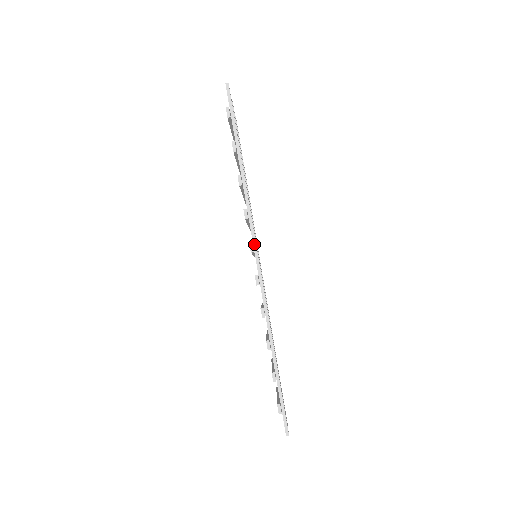
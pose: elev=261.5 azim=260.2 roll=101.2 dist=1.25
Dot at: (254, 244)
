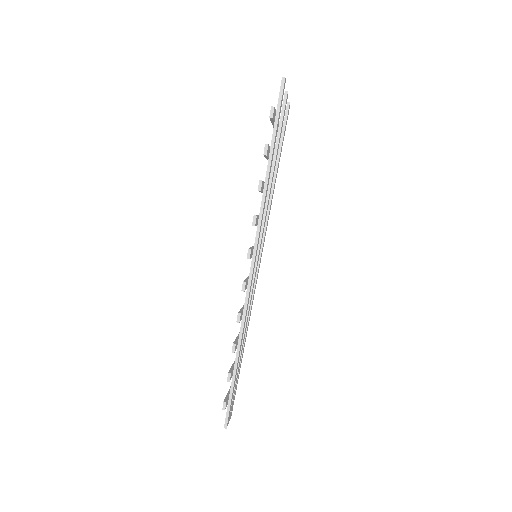
Dot at: (254, 249)
